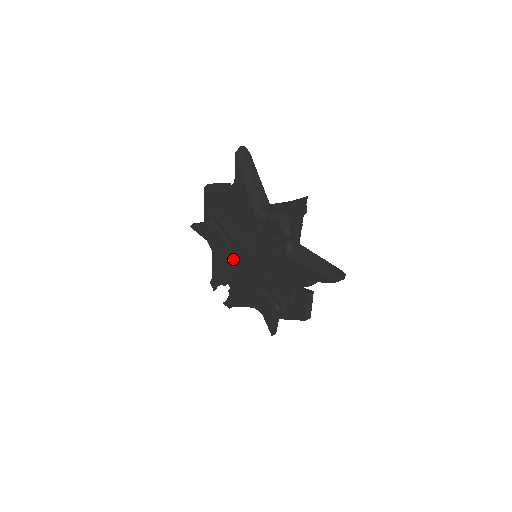
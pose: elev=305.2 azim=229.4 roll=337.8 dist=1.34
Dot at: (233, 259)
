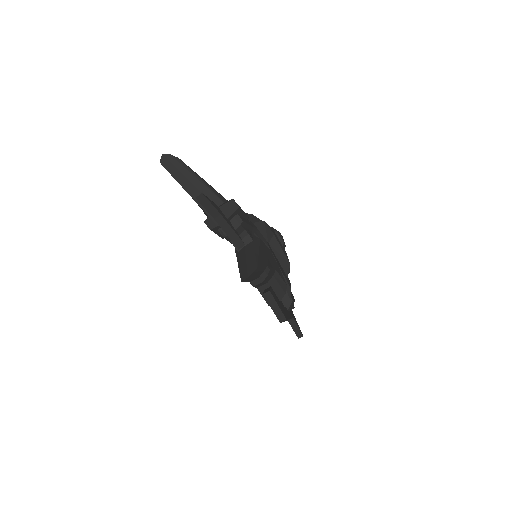
Dot at: occluded
